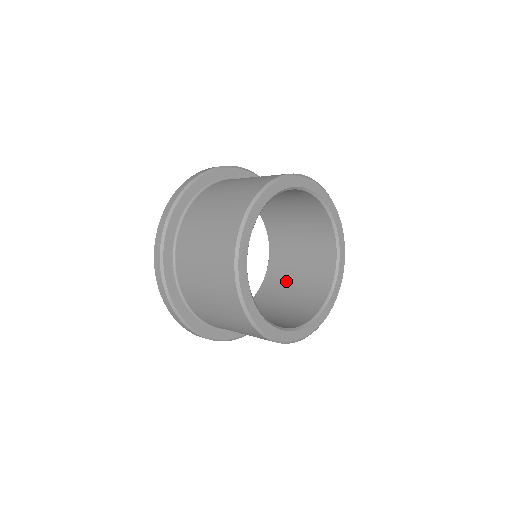
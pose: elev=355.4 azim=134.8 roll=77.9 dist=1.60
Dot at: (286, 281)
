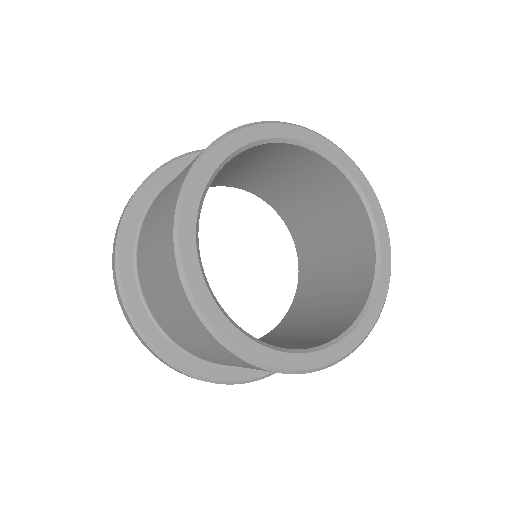
Dot at: (302, 321)
